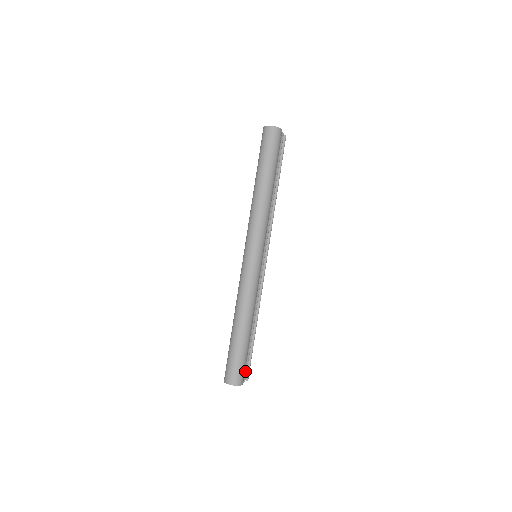
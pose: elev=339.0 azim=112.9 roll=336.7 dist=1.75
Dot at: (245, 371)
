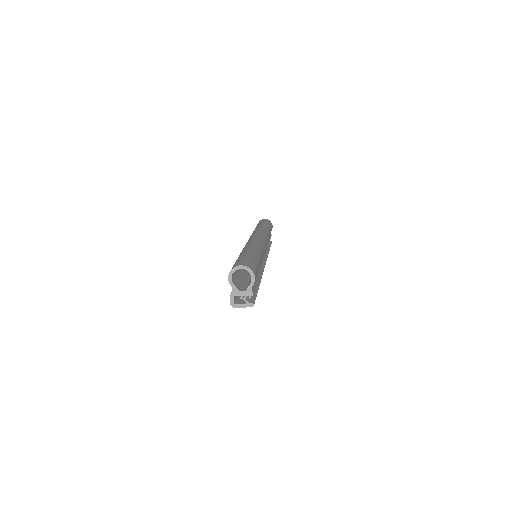
Dot at: (253, 287)
